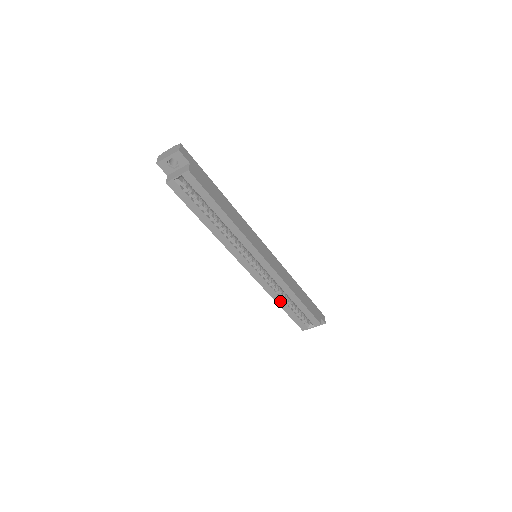
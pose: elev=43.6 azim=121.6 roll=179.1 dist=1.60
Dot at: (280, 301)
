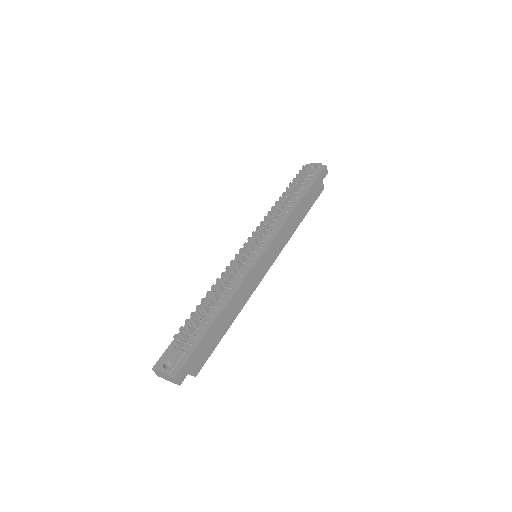
Dot at: occluded
